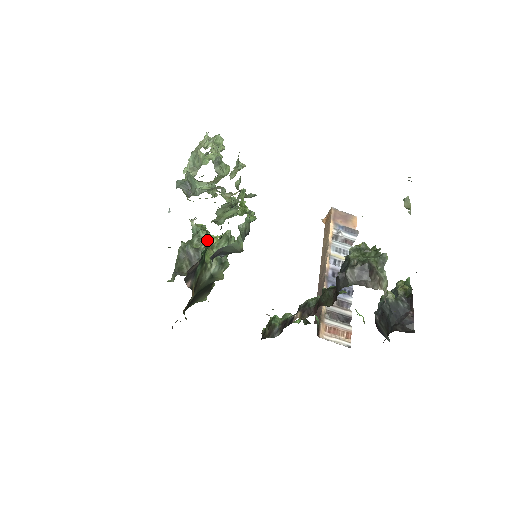
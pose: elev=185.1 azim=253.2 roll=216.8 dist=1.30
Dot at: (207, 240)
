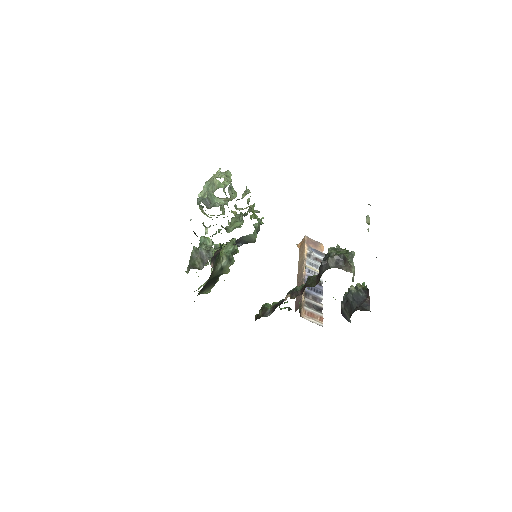
Dot at: (216, 245)
